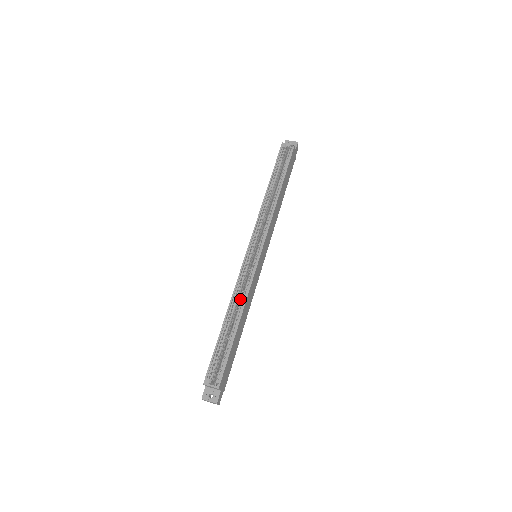
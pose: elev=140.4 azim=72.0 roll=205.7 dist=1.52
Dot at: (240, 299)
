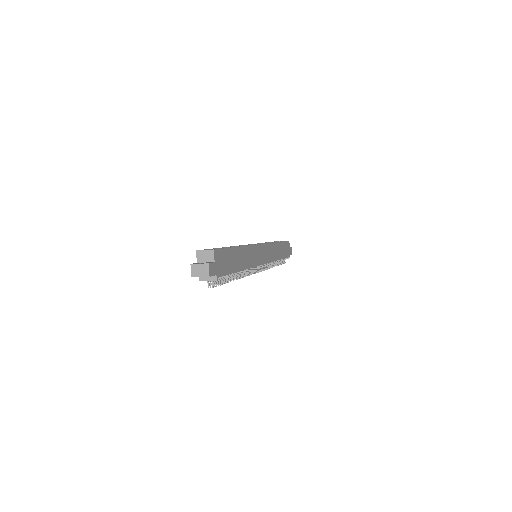
Dot at: occluded
